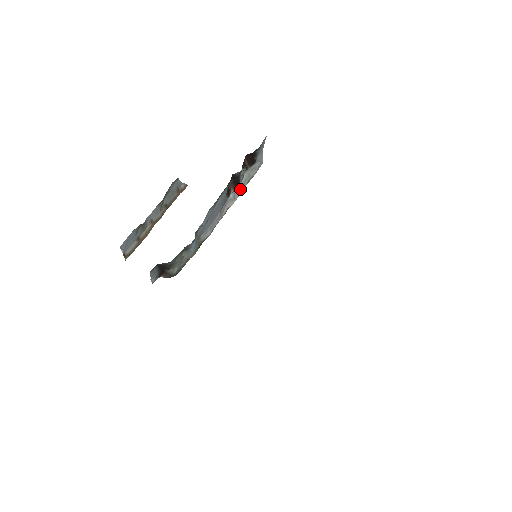
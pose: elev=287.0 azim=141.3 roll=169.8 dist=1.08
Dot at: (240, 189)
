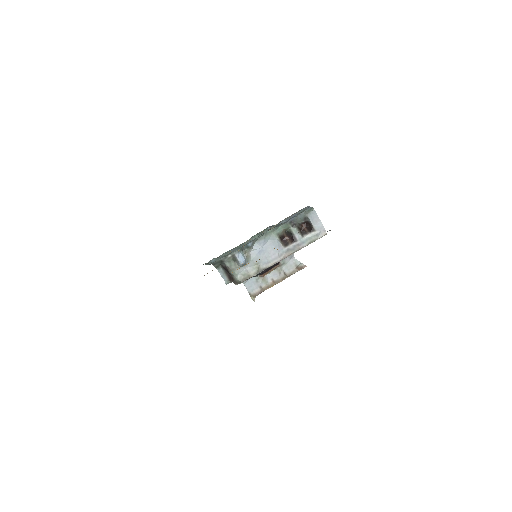
Dot at: (300, 245)
